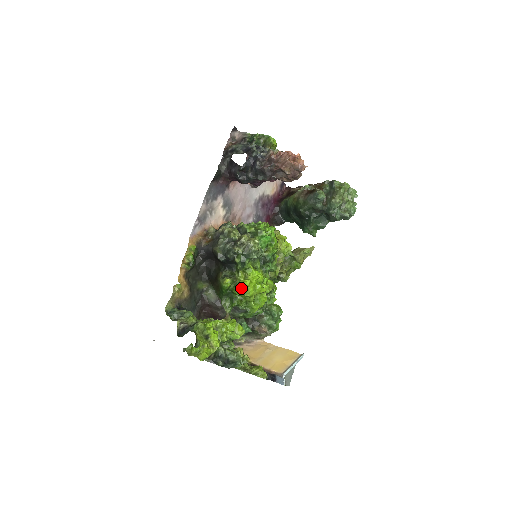
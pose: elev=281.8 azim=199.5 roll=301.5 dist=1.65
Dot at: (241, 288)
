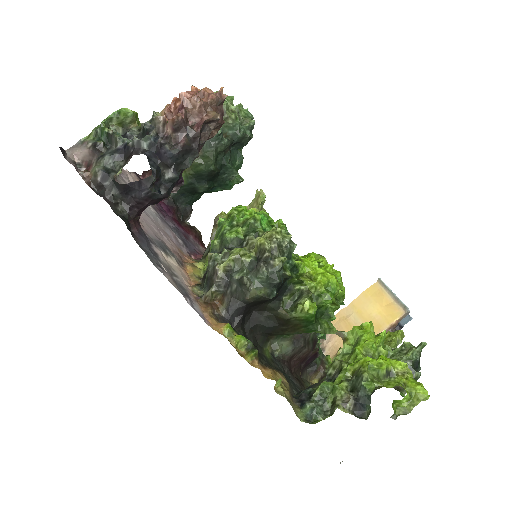
Dot at: (326, 291)
